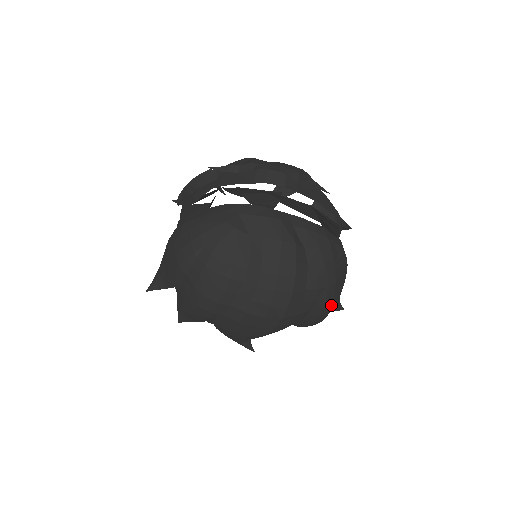
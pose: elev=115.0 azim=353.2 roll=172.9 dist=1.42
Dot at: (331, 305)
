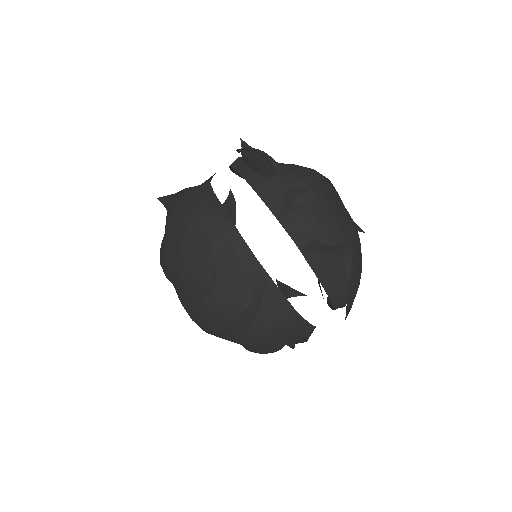
Dot at: occluded
